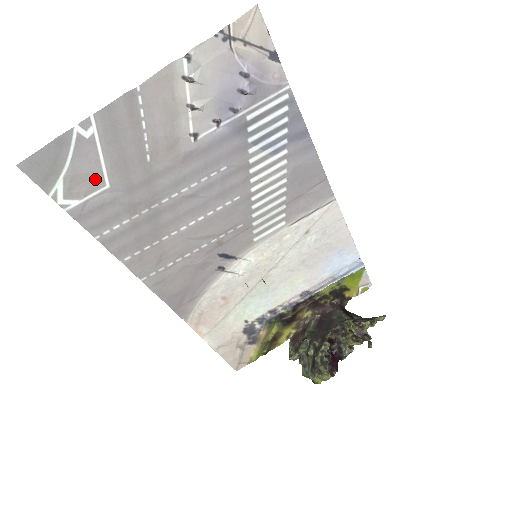
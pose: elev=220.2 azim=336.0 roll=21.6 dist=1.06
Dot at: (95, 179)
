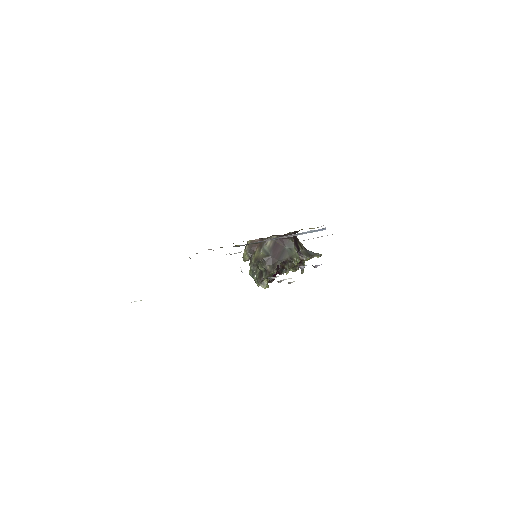
Dot at: occluded
